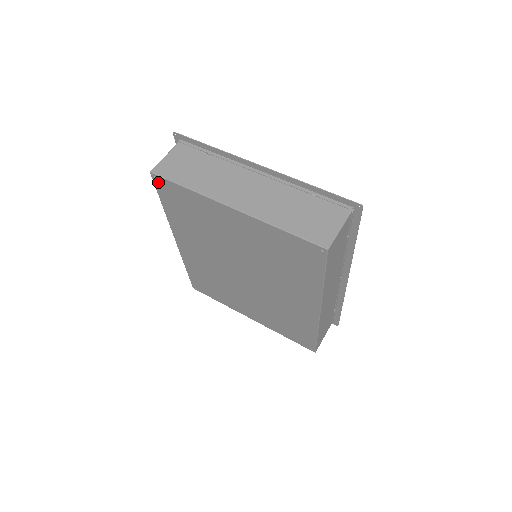
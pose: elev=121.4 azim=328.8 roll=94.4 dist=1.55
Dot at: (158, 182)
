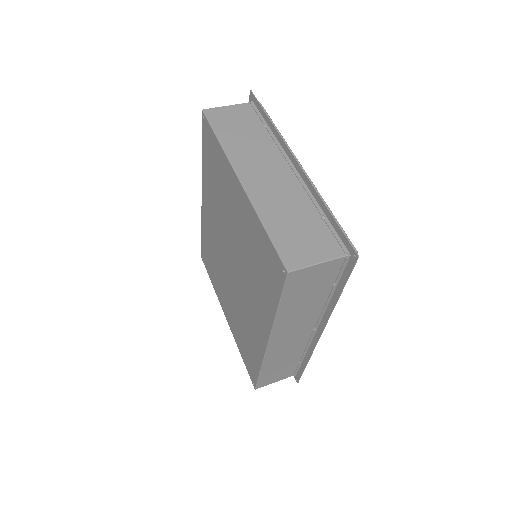
Dot at: (204, 124)
